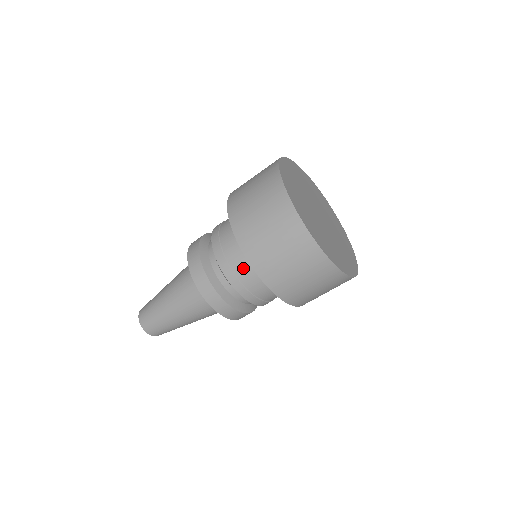
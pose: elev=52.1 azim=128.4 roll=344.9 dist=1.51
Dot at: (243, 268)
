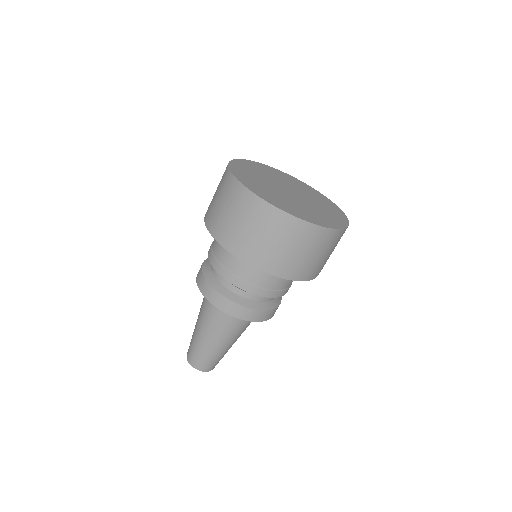
Dot at: (263, 278)
